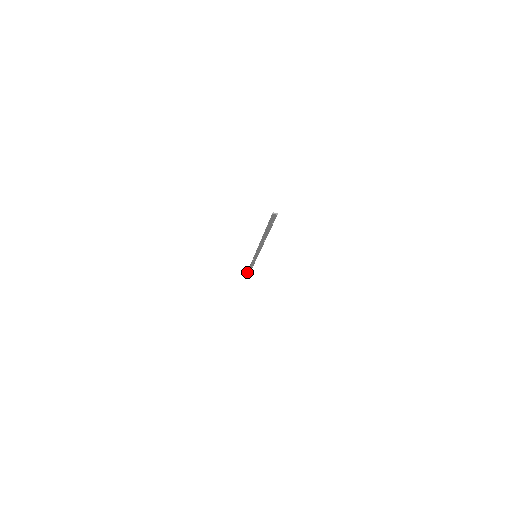
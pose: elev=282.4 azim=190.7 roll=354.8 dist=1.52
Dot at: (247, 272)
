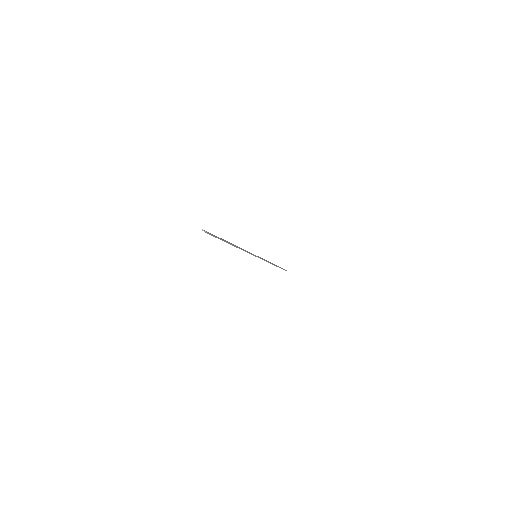
Dot at: occluded
